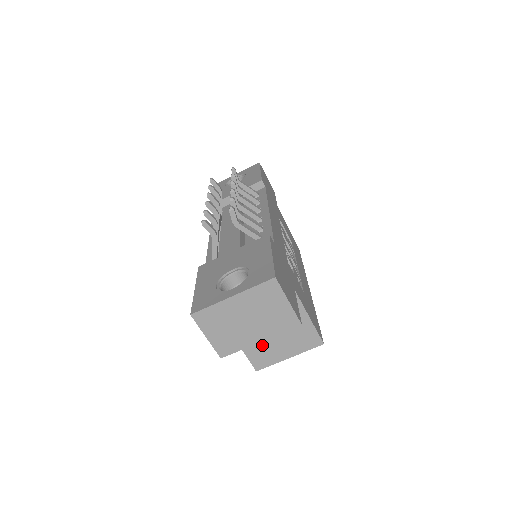
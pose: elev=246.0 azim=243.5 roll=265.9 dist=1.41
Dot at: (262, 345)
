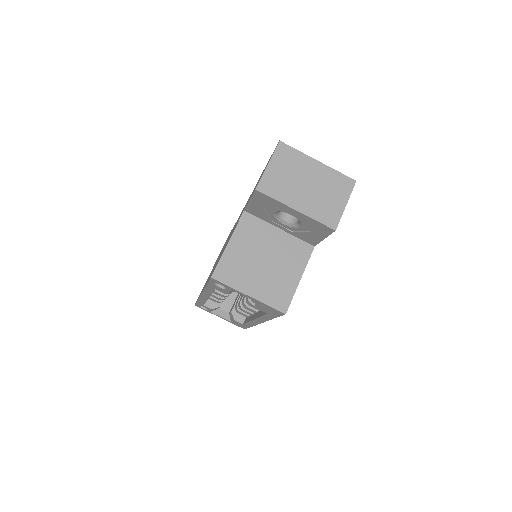
Dot at: (244, 261)
